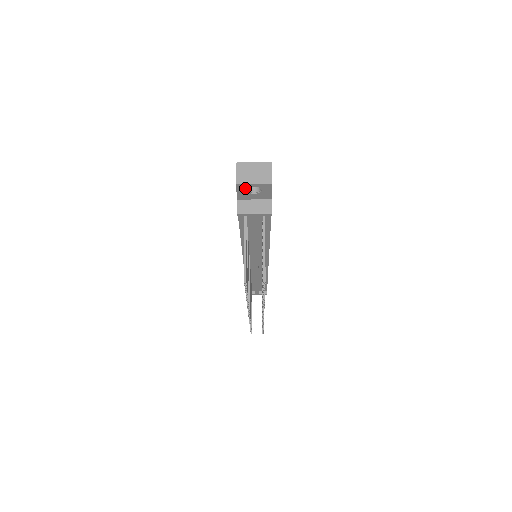
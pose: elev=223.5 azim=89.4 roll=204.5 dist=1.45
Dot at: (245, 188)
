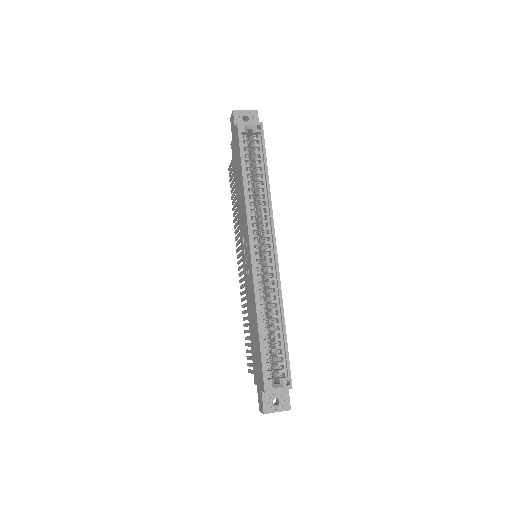
Dot at: occluded
